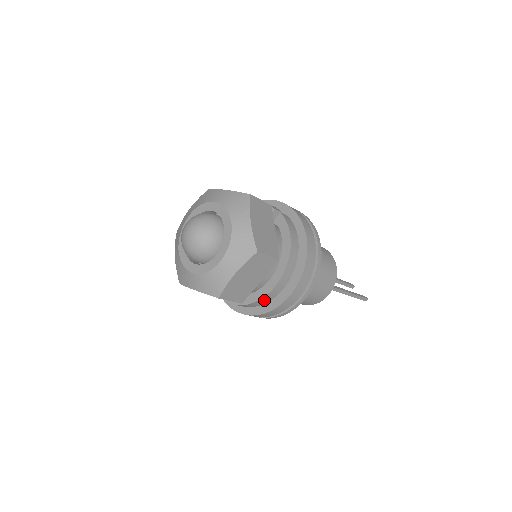
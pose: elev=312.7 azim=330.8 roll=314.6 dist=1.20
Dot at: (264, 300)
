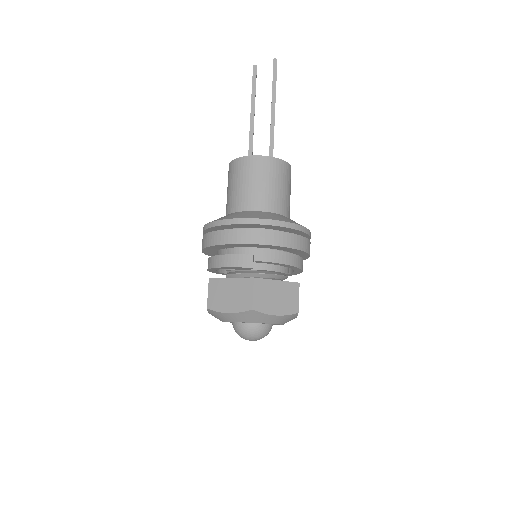
Dot at: occluded
